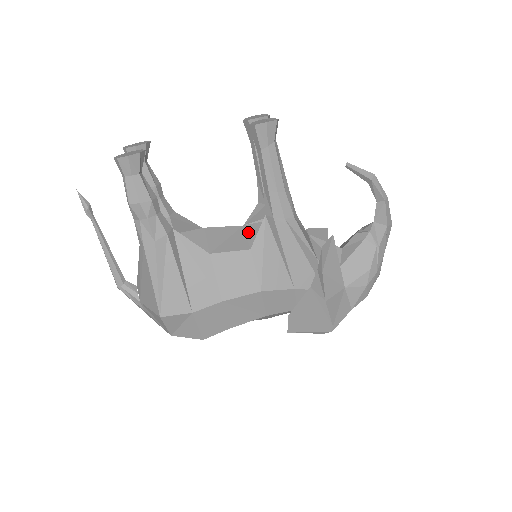
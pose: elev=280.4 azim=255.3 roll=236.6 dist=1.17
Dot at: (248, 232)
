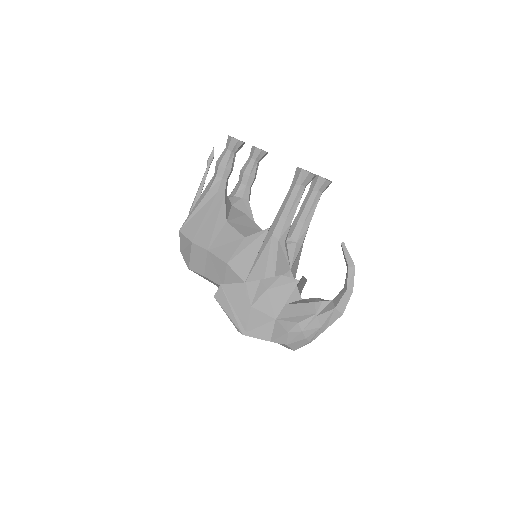
Dot at: occluded
